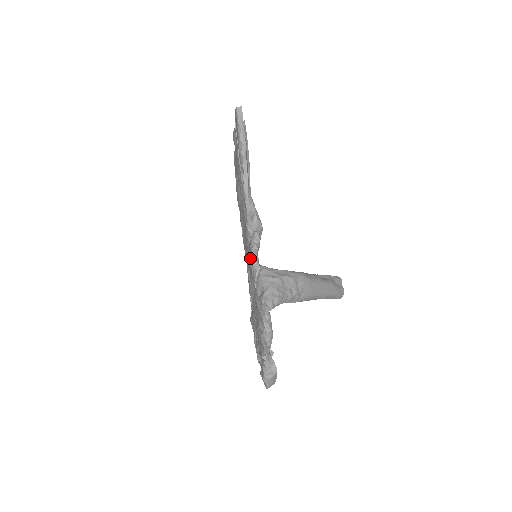
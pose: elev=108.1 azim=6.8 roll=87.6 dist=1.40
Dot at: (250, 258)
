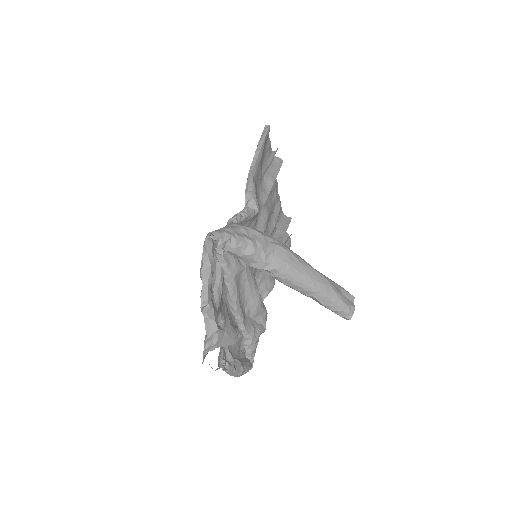
Dot at: occluded
